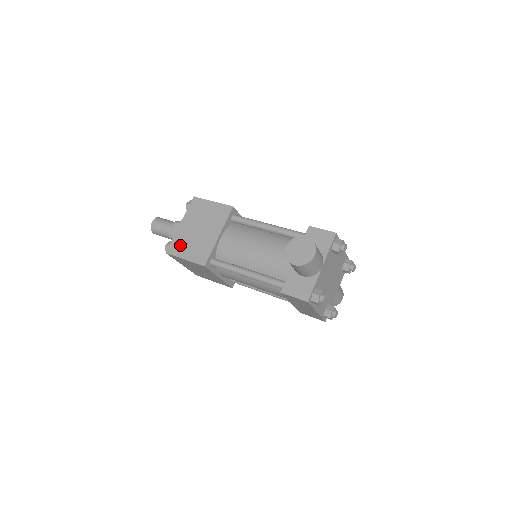
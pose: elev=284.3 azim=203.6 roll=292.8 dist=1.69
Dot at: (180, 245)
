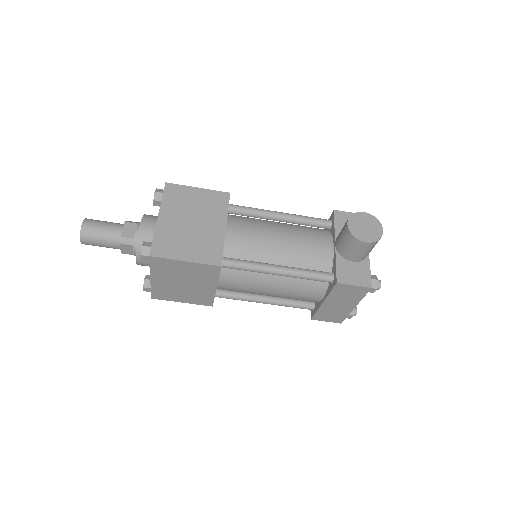
Dot at: (170, 243)
